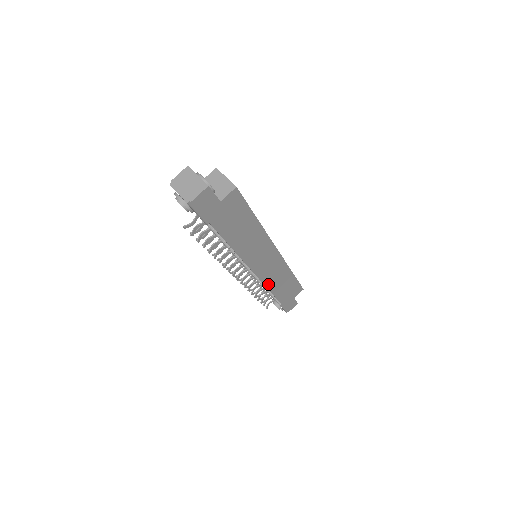
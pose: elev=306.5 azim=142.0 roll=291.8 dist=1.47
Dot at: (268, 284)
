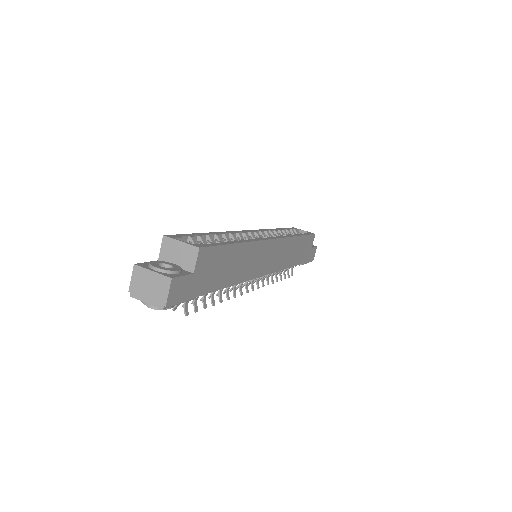
Dot at: (283, 266)
